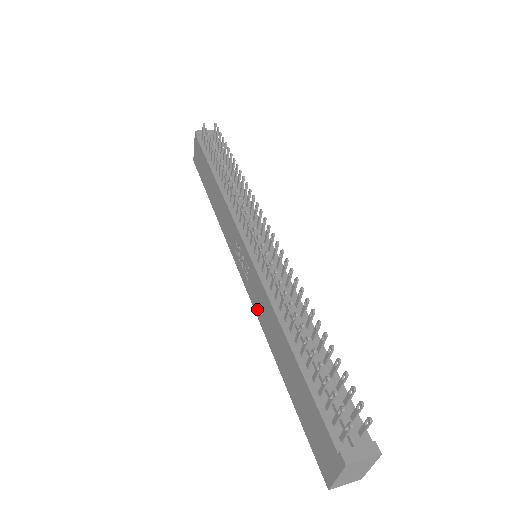
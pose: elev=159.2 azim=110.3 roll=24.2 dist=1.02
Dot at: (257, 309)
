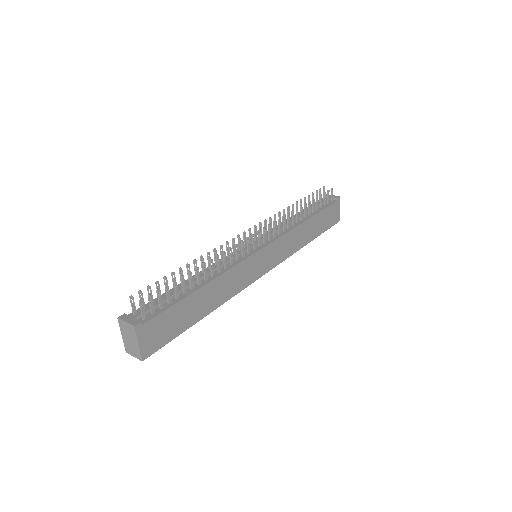
Dot at: occluded
